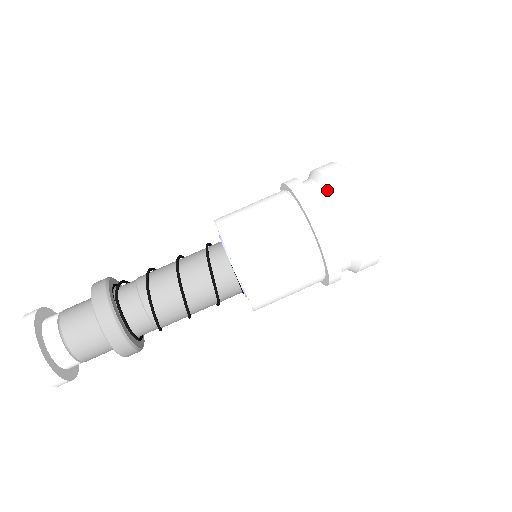
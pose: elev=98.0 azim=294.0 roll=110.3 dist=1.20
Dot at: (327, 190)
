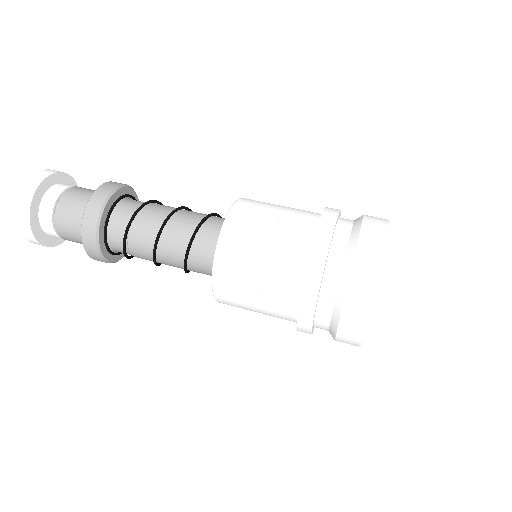
Dot at: occluded
